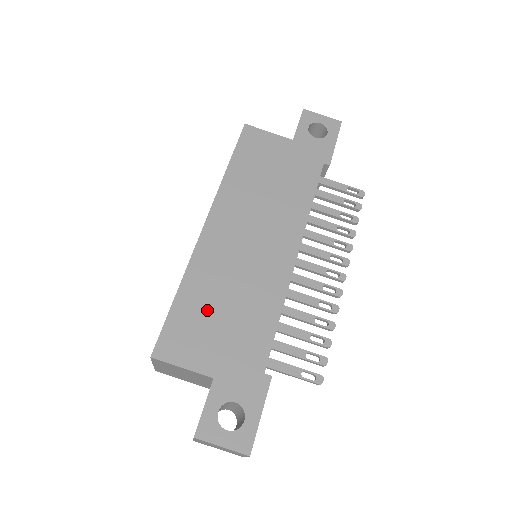
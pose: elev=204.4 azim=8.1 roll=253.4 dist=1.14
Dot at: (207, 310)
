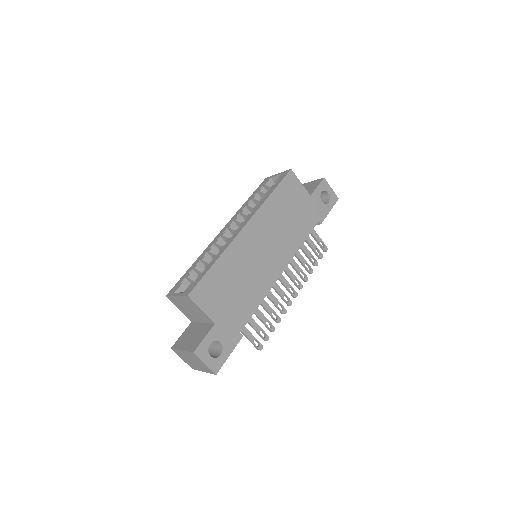
Dot at: (226, 281)
